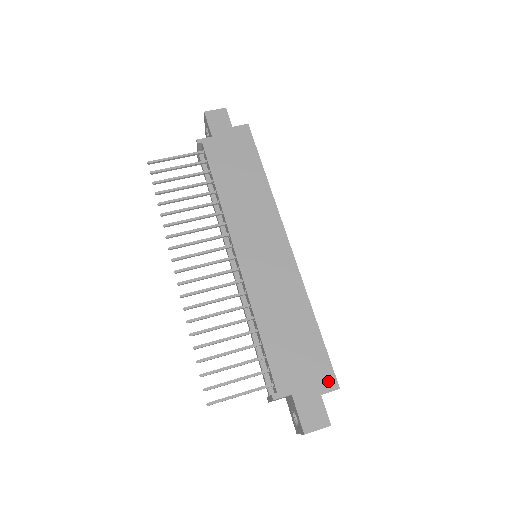
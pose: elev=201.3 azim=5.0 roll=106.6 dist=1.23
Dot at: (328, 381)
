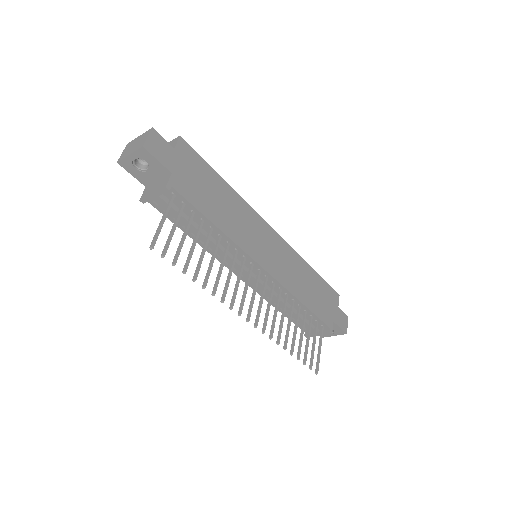
Dot at: (335, 297)
